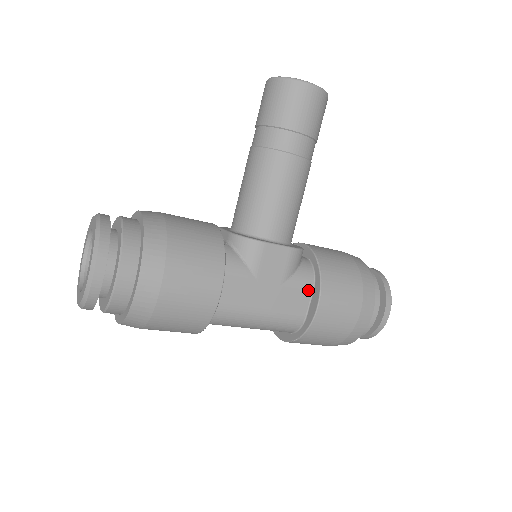
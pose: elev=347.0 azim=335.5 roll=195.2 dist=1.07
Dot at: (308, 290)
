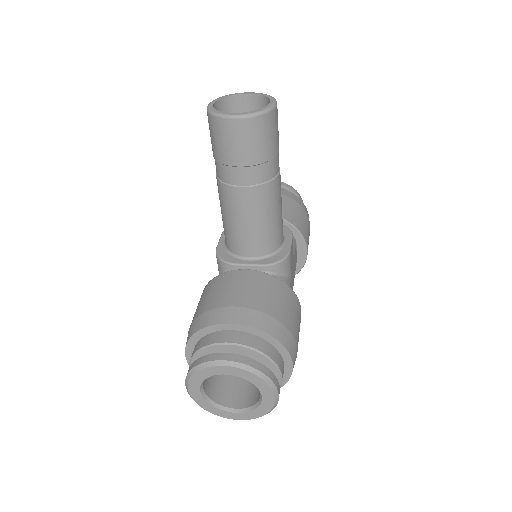
Dot at: (296, 247)
